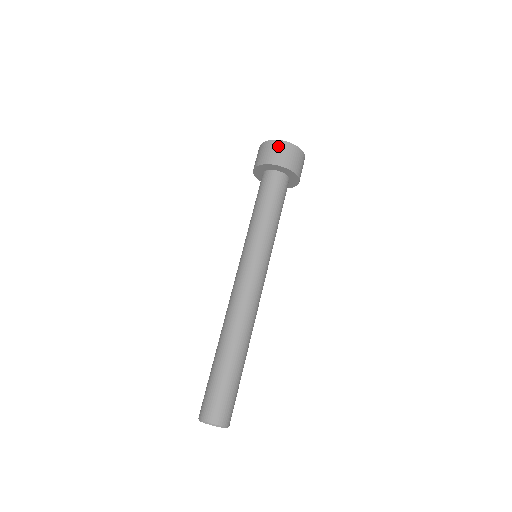
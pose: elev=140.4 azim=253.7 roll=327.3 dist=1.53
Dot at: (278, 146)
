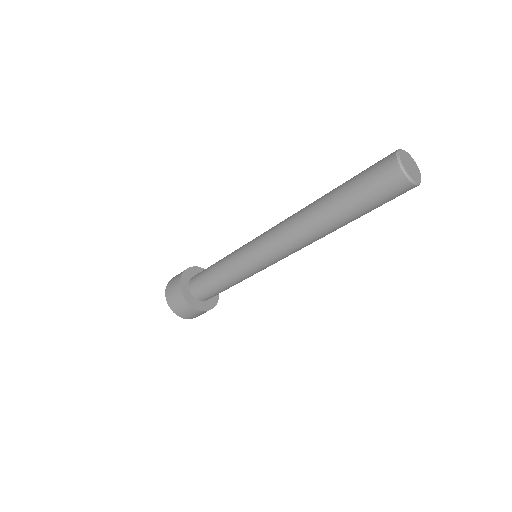
Dot at: occluded
